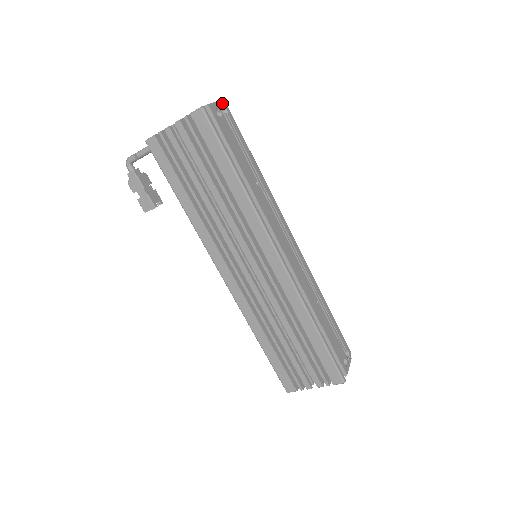
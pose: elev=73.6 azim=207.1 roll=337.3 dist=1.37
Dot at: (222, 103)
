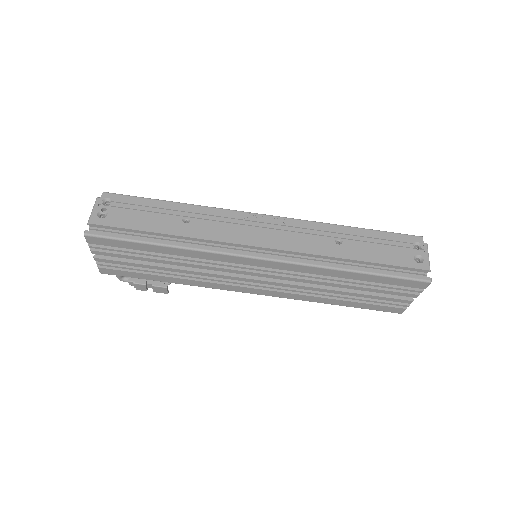
Dot at: (99, 199)
